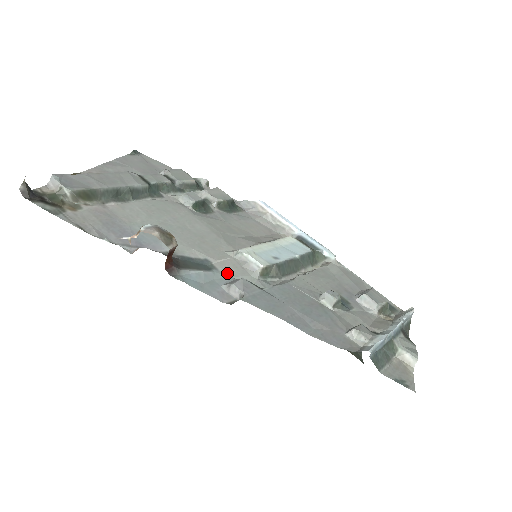
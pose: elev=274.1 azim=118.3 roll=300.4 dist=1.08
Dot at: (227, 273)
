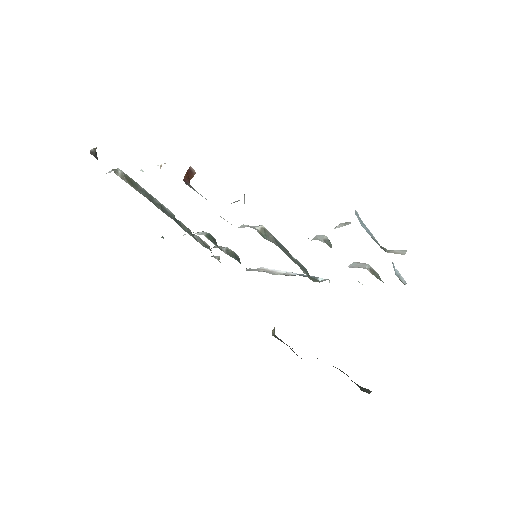
Dot at: occluded
